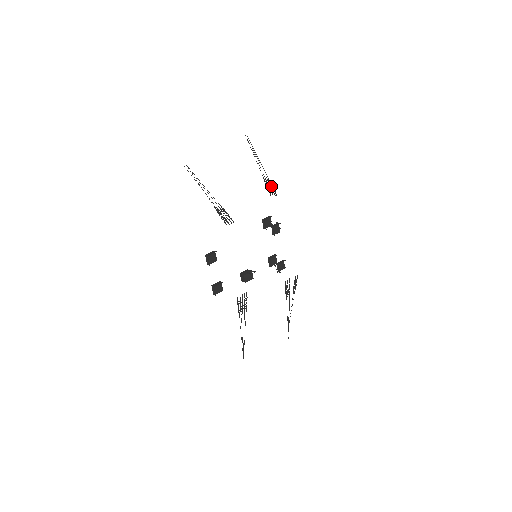
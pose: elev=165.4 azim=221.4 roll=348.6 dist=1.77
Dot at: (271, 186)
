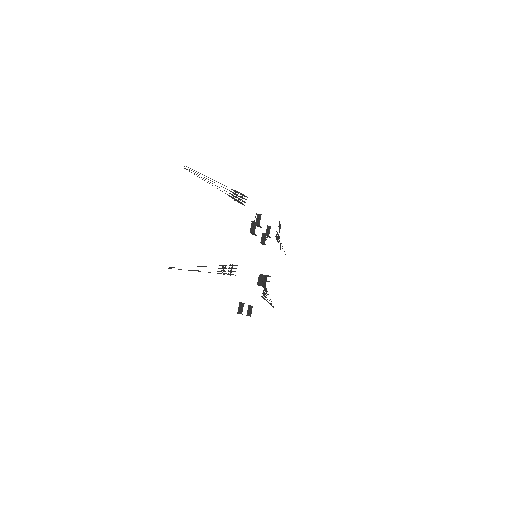
Dot at: occluded
